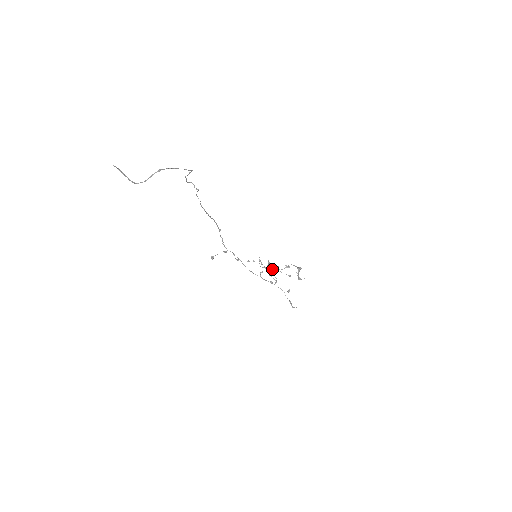
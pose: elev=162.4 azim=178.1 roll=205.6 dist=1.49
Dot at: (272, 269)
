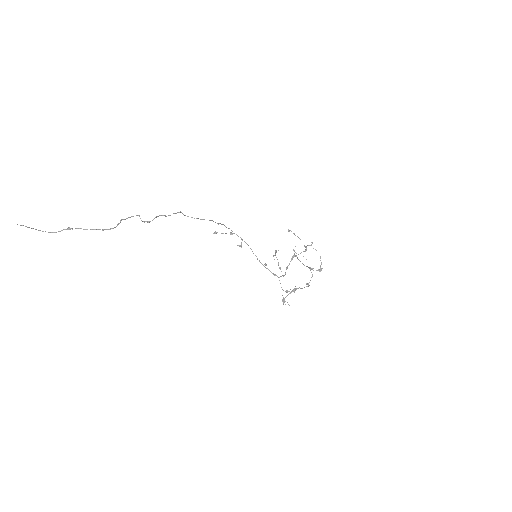
Dot at: occluded
